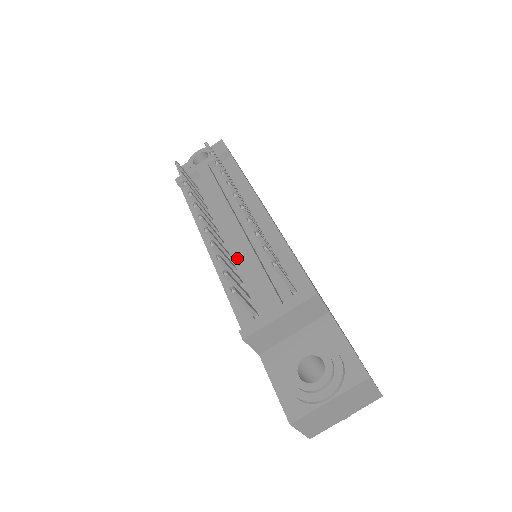
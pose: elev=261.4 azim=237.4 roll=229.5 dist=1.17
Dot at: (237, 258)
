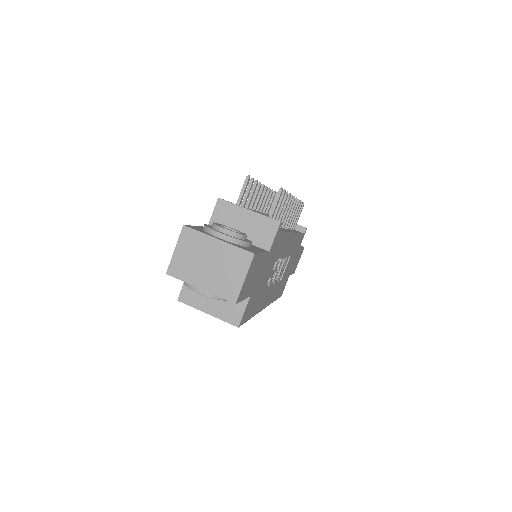
Dot at: occluded
